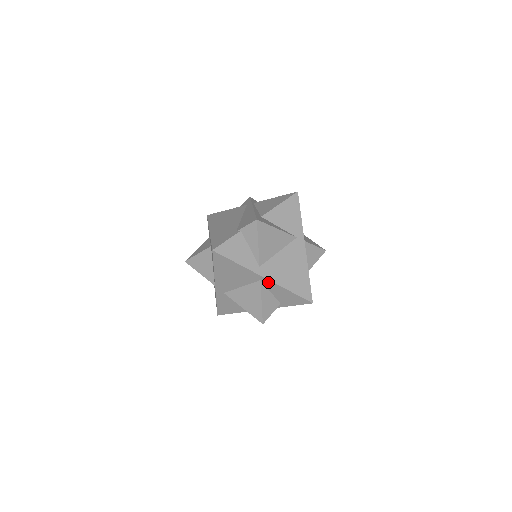
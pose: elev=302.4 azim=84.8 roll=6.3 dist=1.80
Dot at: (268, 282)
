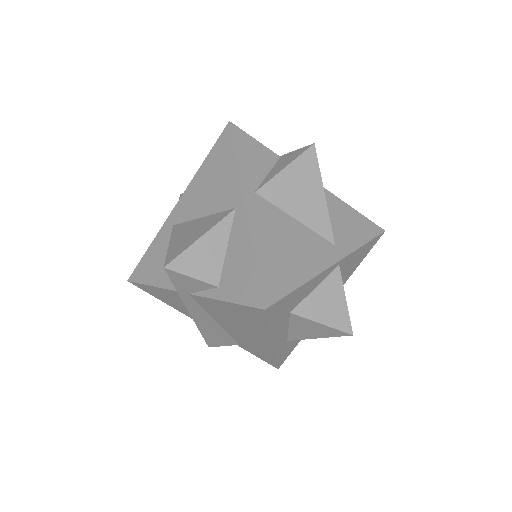
Dot at: (242, 217)
